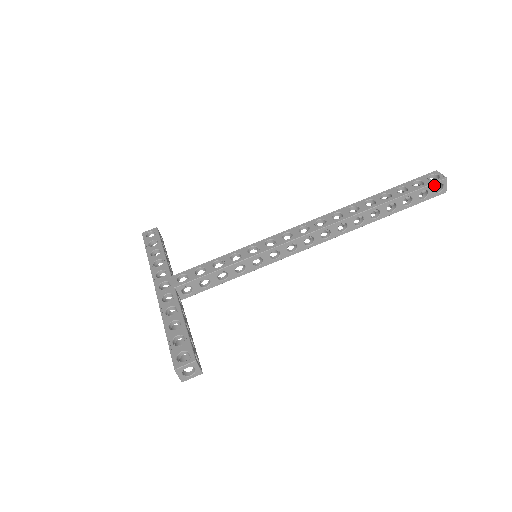
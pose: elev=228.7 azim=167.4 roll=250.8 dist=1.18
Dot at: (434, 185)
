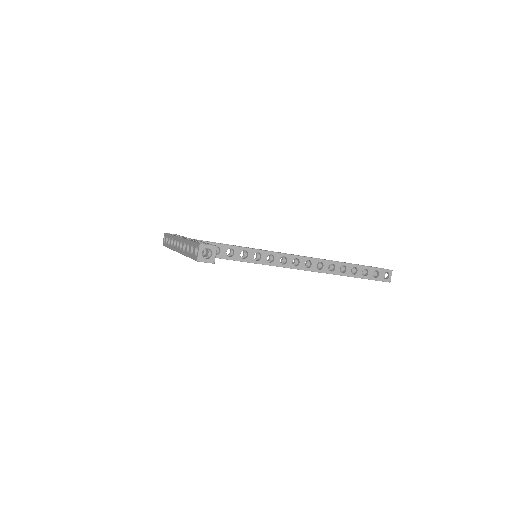
Dot at: (384, 271)
